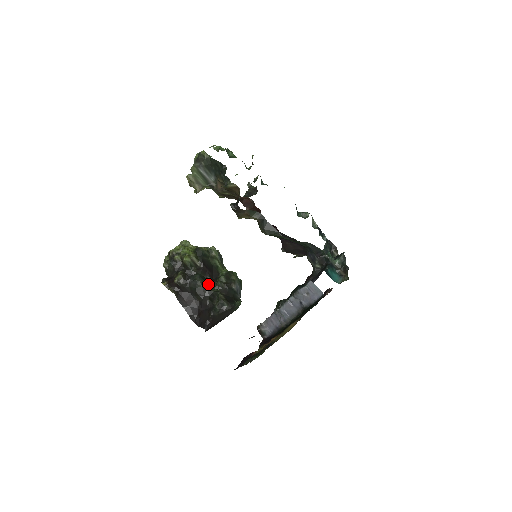
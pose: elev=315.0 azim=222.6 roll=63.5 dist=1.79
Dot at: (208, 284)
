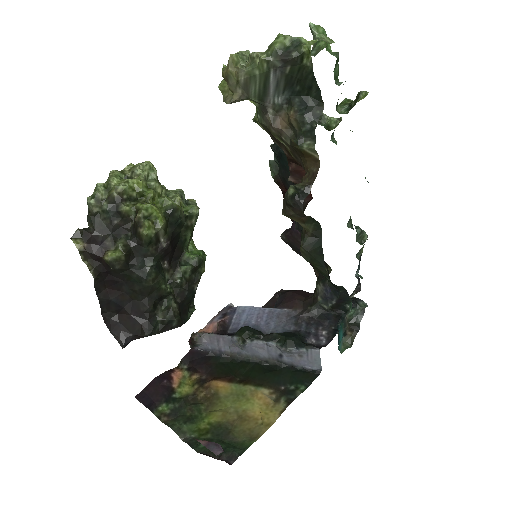
Dot at: (163, 281)
